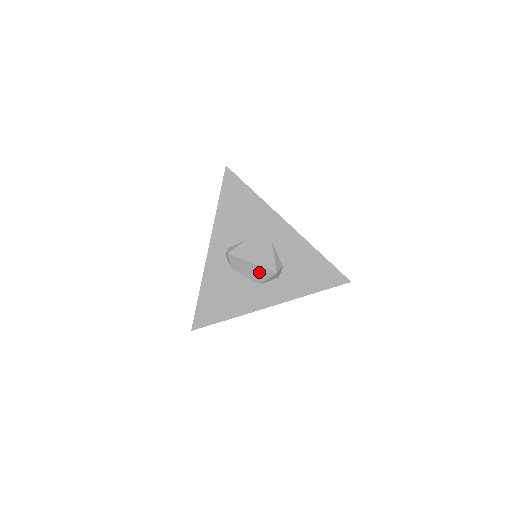
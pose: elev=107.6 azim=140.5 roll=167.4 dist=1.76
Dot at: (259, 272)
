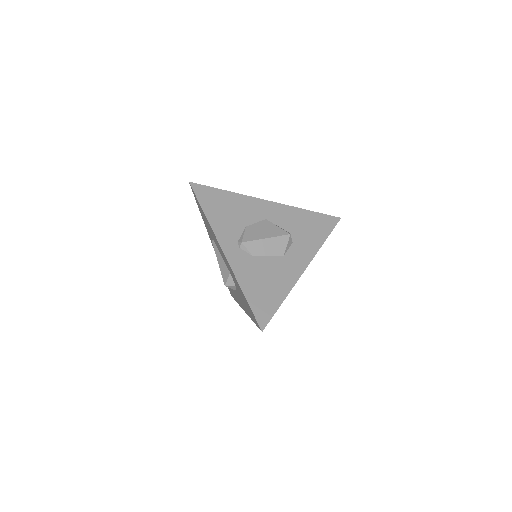
Dot at: (276, 243)
